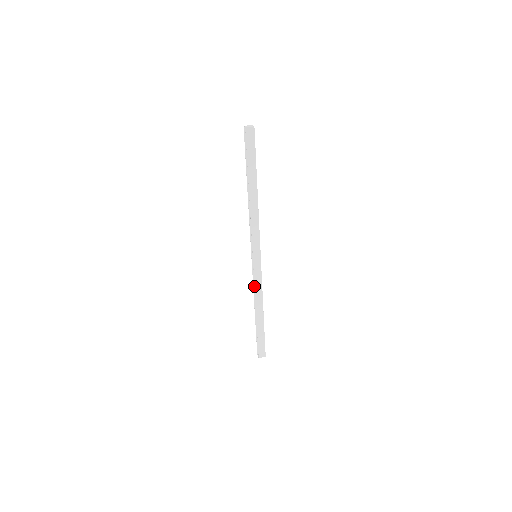
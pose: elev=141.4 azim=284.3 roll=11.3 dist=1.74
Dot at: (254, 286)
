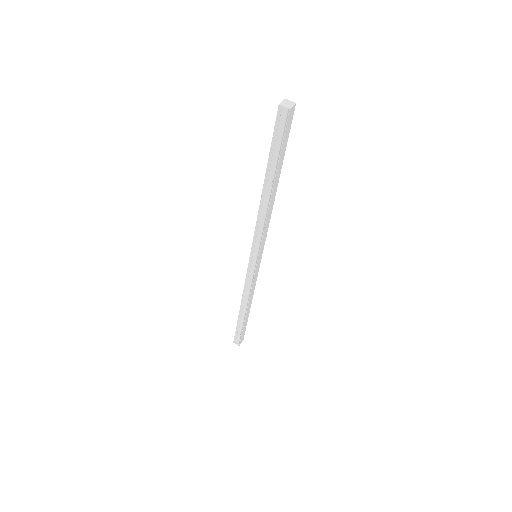
Dot at: (251, 287)
